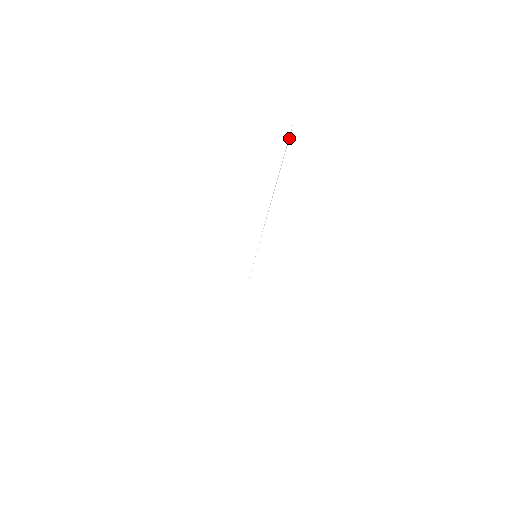
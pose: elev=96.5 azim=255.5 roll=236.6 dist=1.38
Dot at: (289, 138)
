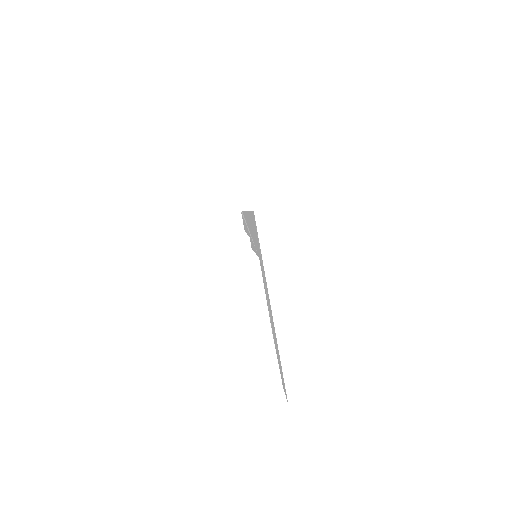
Dot at: (242, 213)
